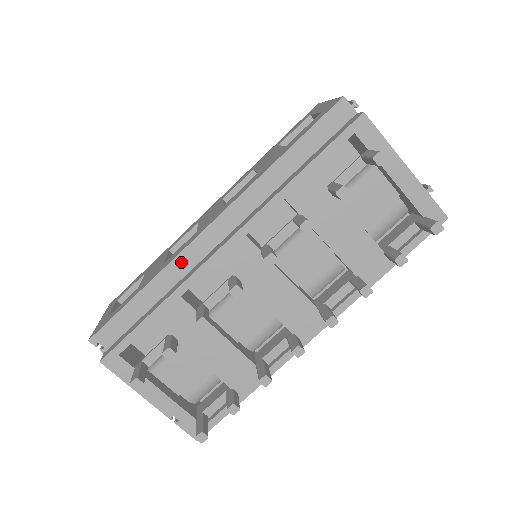
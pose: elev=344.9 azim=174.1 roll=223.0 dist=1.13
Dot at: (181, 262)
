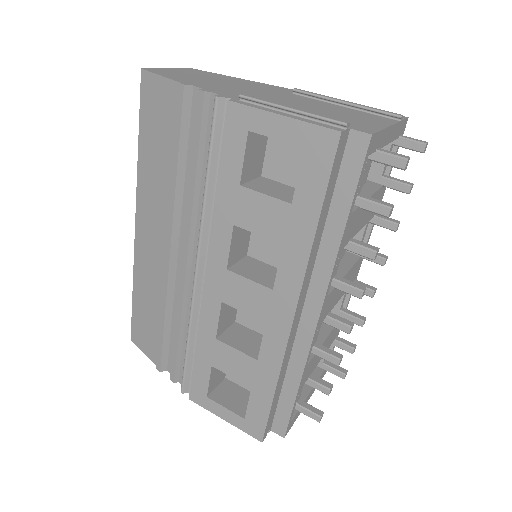
Dot at: (287, 353)
